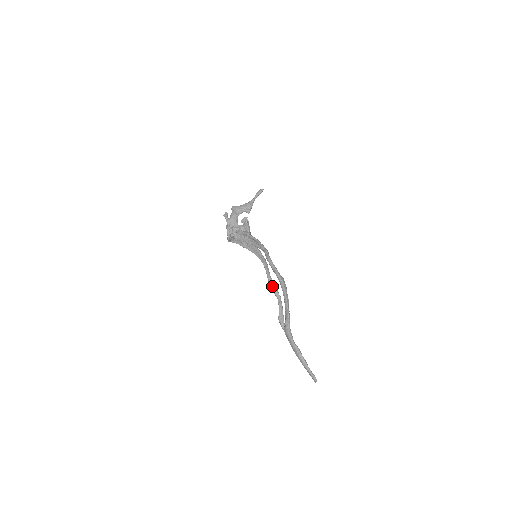
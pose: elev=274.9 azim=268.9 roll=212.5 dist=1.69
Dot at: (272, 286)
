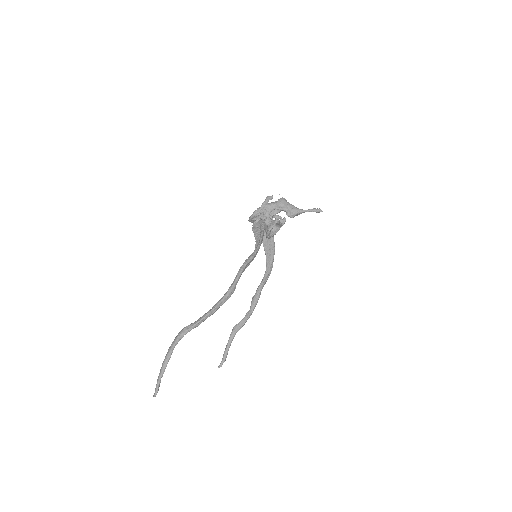
Dot at: (255, 296)
